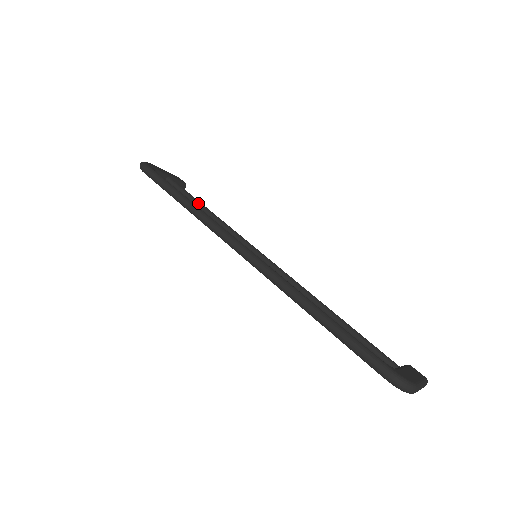
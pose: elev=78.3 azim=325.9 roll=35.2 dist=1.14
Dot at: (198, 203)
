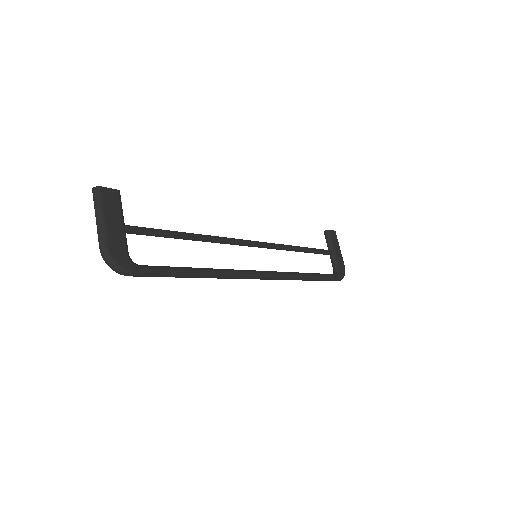
Dot at: (181, 238)
